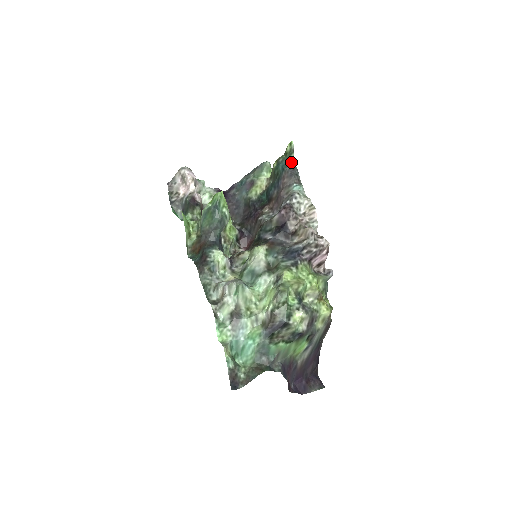
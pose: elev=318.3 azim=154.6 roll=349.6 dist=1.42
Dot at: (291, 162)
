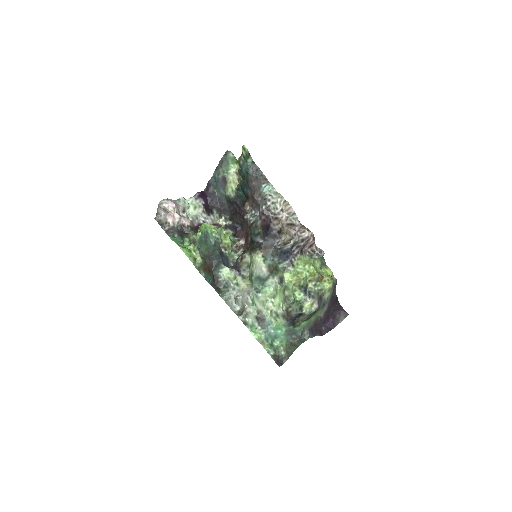
Dot at: (251, 163)
